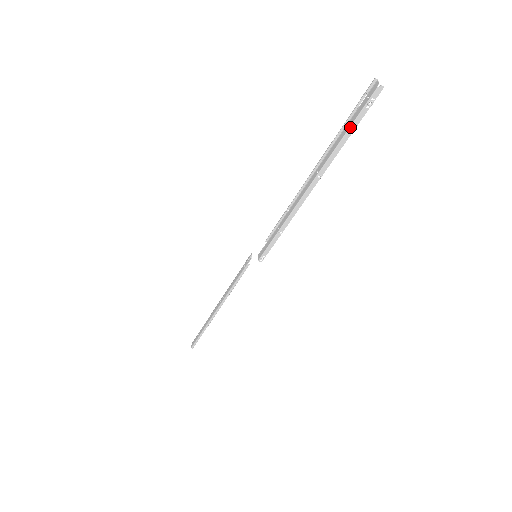
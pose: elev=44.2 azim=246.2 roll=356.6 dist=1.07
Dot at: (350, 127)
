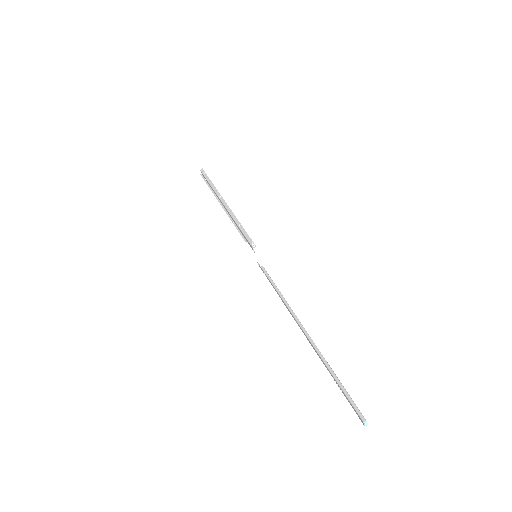
Dot at: (207, 181)
